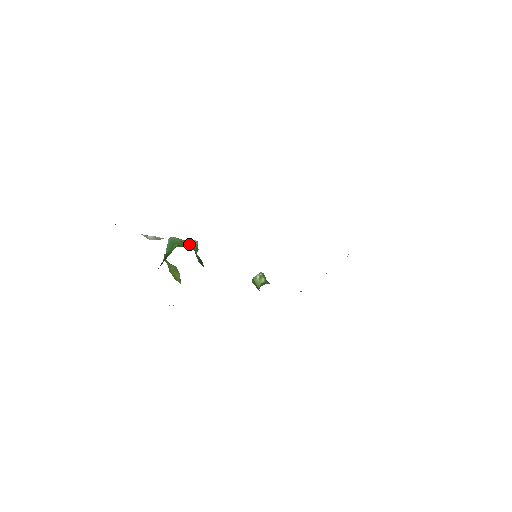
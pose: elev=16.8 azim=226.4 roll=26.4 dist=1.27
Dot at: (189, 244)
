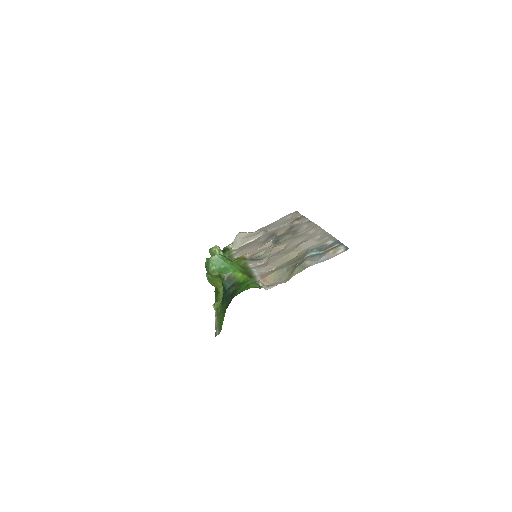
Dot at: (229, 259)
